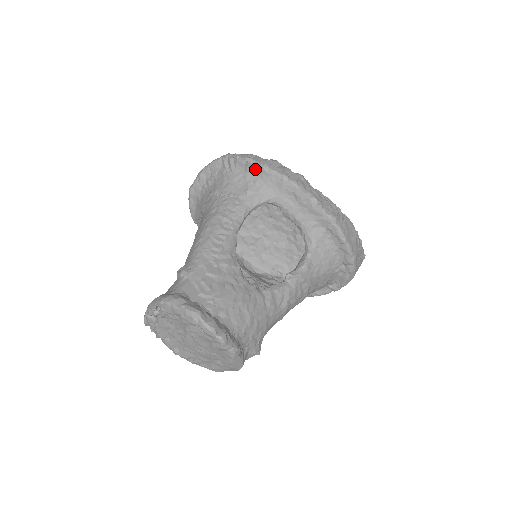
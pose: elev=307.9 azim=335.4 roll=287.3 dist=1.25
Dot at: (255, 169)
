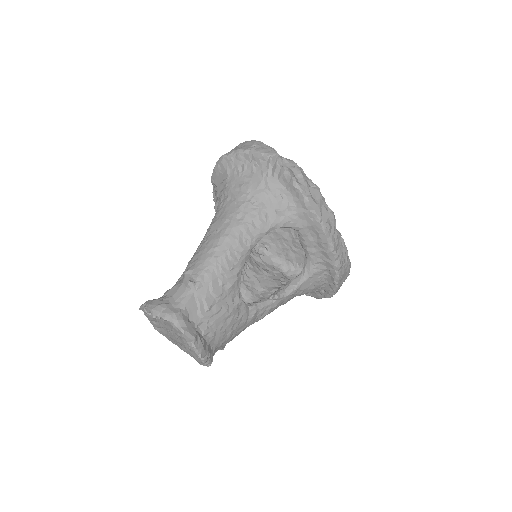
Dot at: (296, 194)
